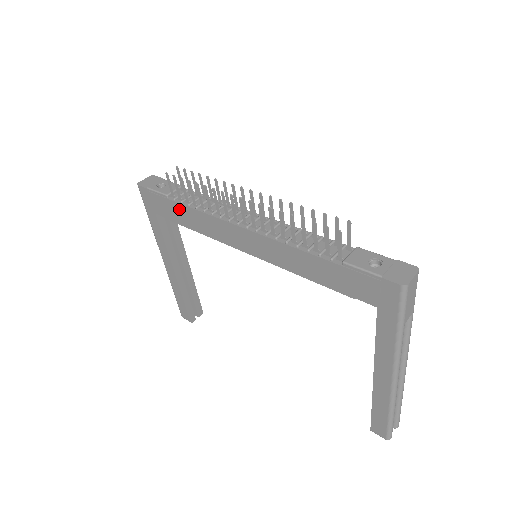
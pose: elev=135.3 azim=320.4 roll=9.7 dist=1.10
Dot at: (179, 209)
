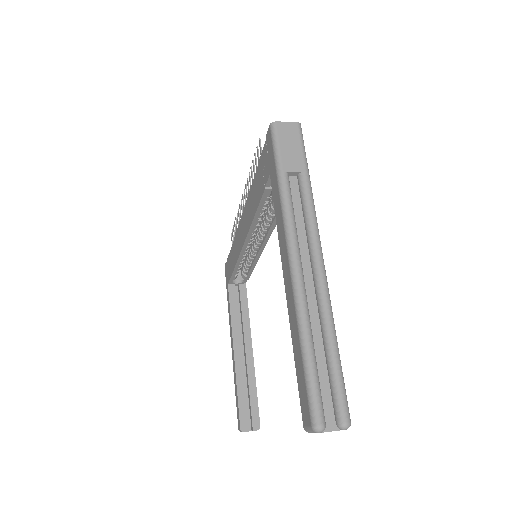
Dot at: (231, 256)
